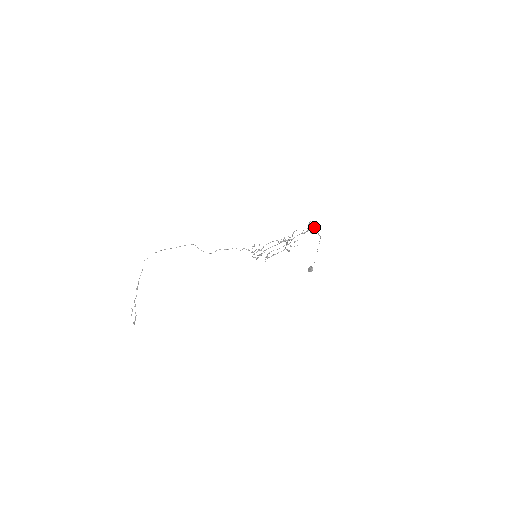
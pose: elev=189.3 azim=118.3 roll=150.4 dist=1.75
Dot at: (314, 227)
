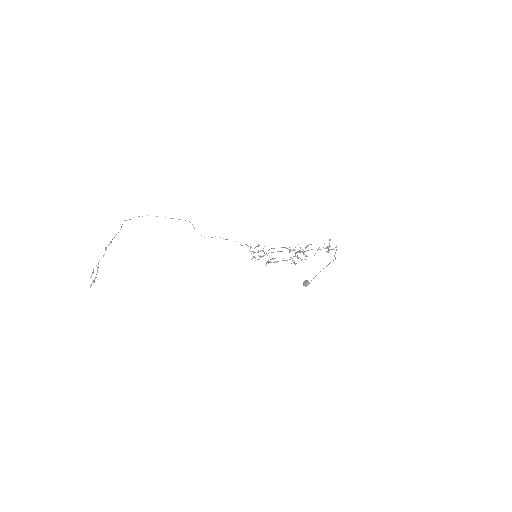
Dot at: occluded
